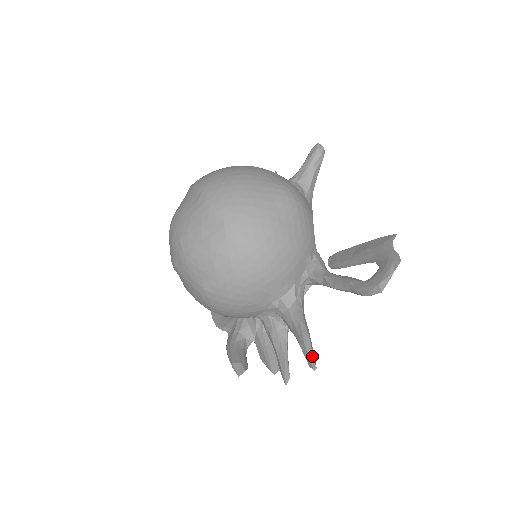
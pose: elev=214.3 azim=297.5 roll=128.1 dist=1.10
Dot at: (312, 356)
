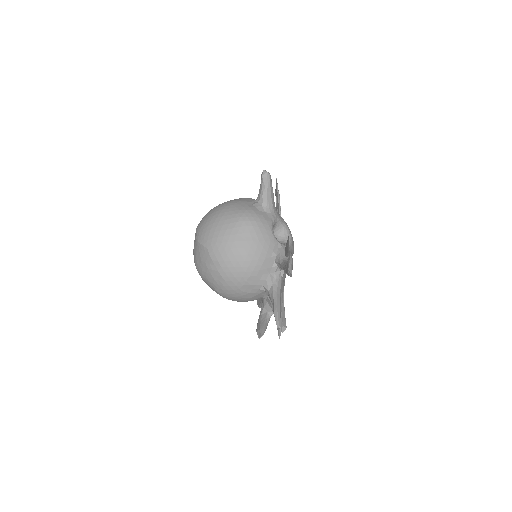
Dot at: (277, 320)
